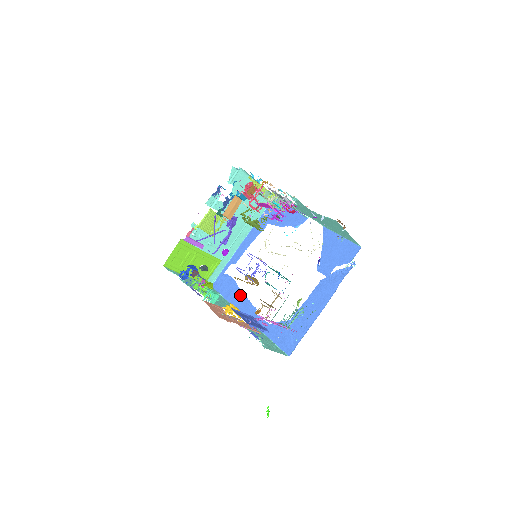
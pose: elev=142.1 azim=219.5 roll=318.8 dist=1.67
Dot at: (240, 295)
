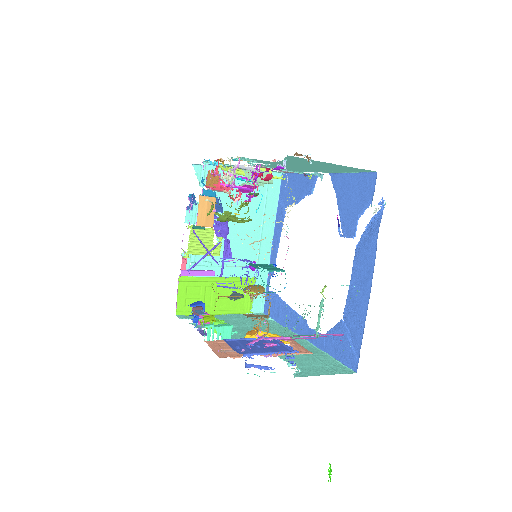
Dot at: (287, 311)
